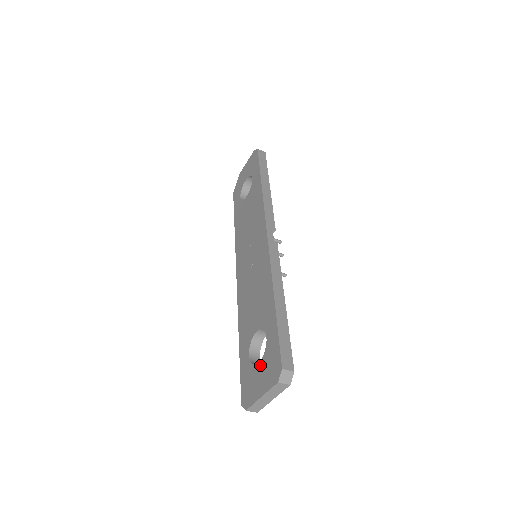
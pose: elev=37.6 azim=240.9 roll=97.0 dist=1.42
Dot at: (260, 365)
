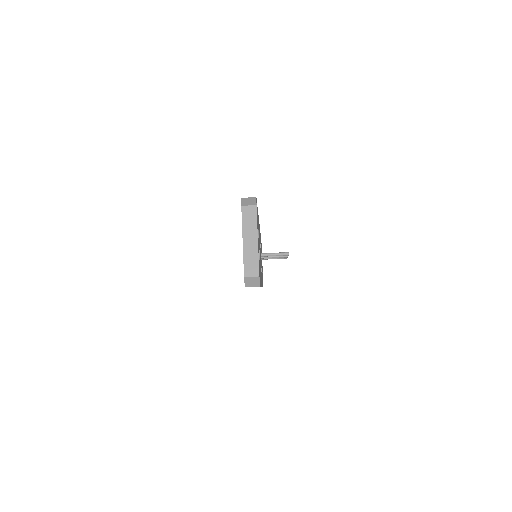
Dot at: occluded
